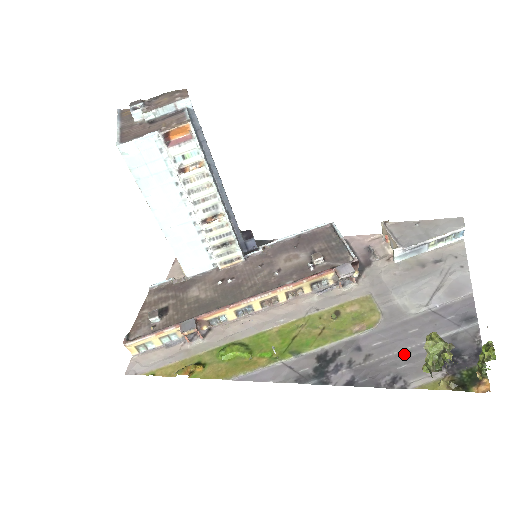
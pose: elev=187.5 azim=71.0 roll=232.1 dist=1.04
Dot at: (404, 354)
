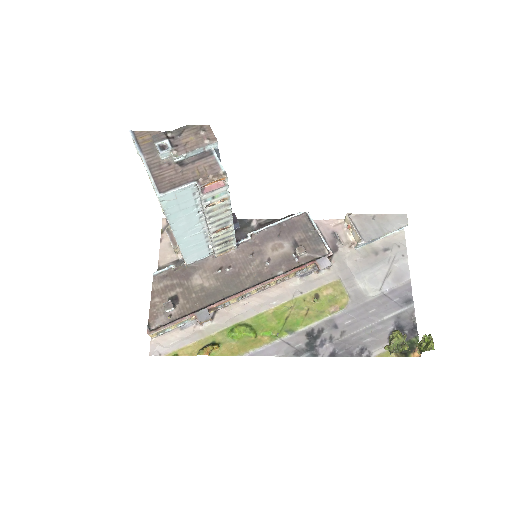
Dot at: (367, 330)
